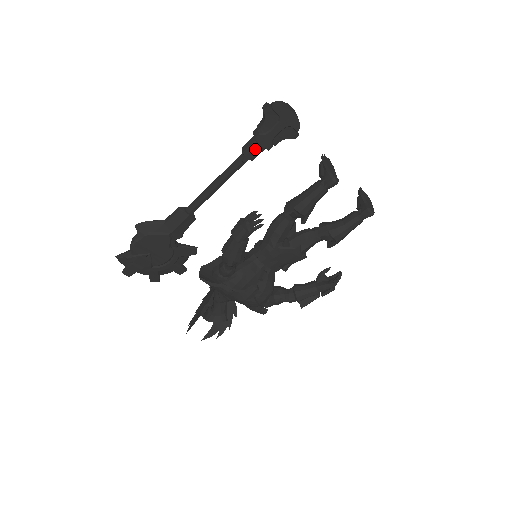
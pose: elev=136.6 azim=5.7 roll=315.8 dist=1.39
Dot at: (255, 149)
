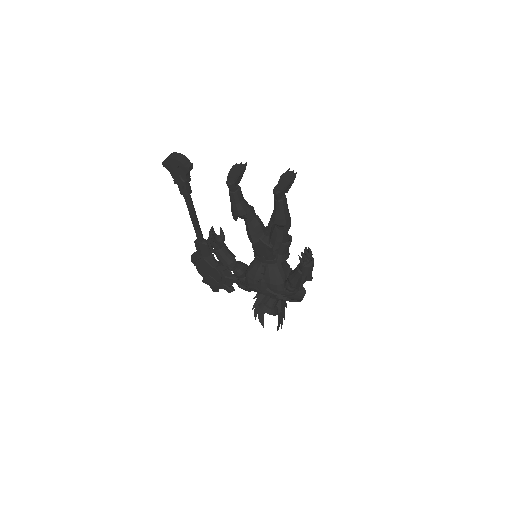
Dot at: (182, 189)
